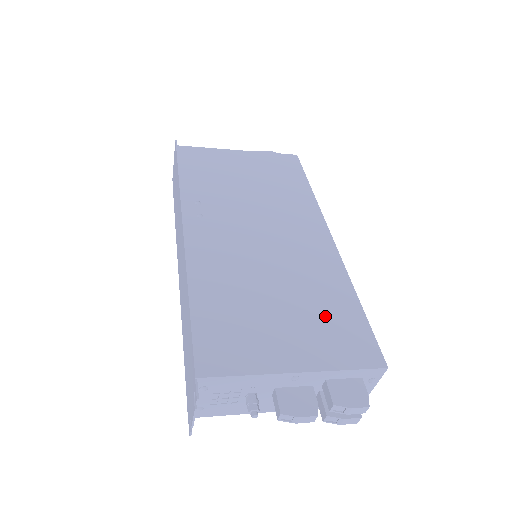
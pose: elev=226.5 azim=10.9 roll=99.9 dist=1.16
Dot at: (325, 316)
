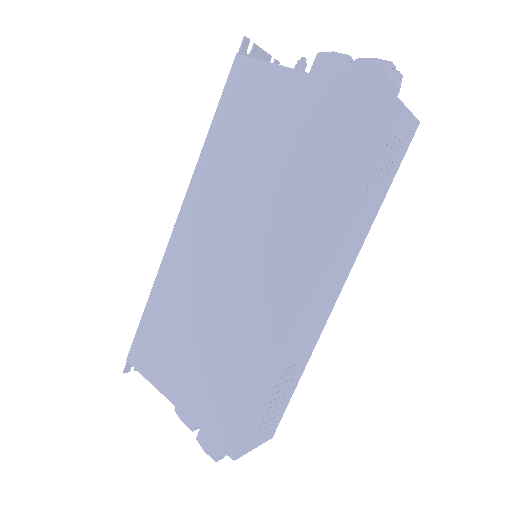
Dot at: (224, 382)
